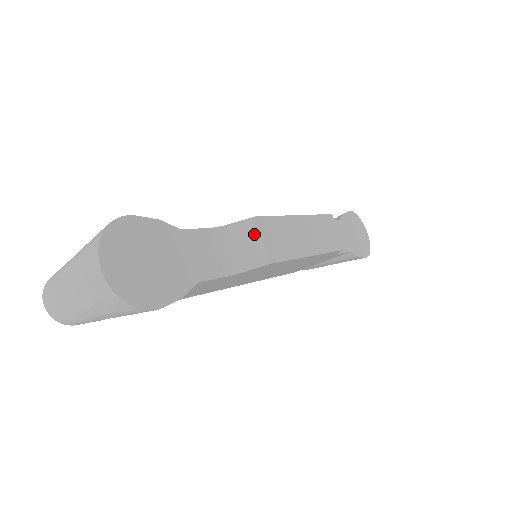
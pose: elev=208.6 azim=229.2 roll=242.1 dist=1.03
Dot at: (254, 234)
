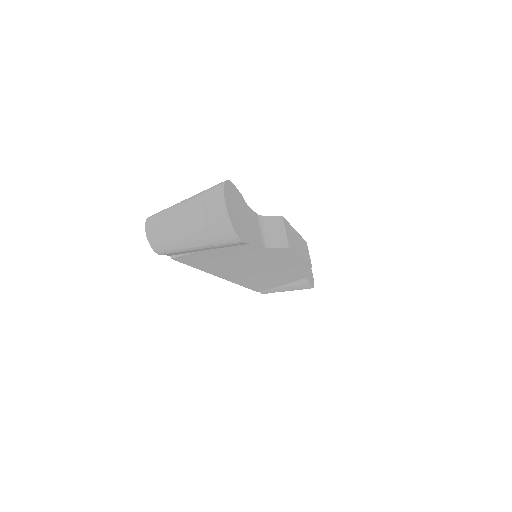
Dot at: (281, 226)
